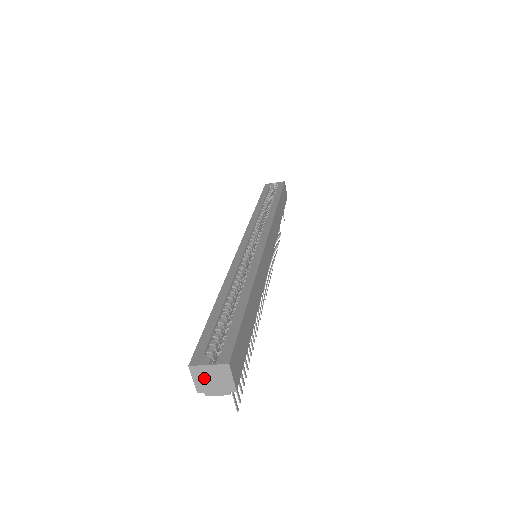
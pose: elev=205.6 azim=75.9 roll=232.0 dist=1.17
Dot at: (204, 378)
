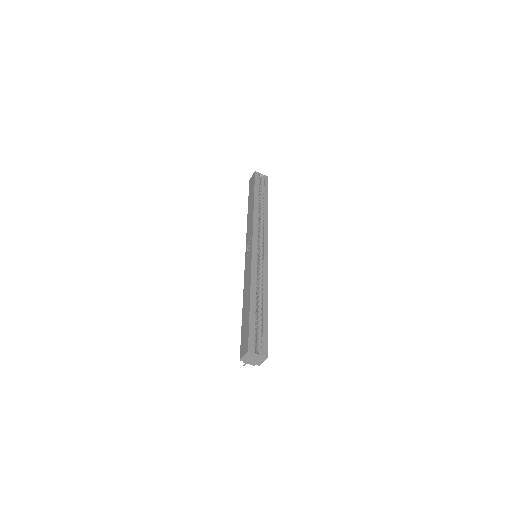
Dot at: (250, 357)
